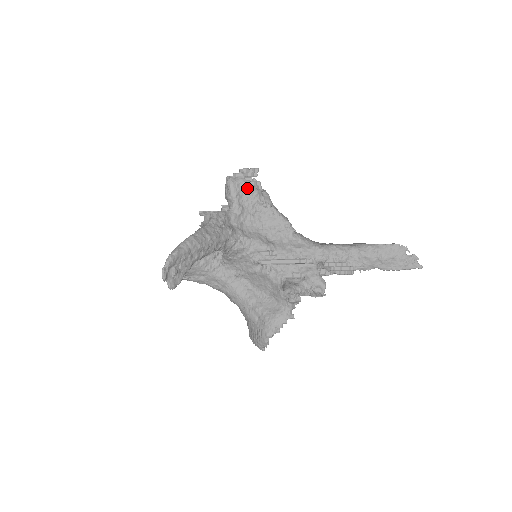
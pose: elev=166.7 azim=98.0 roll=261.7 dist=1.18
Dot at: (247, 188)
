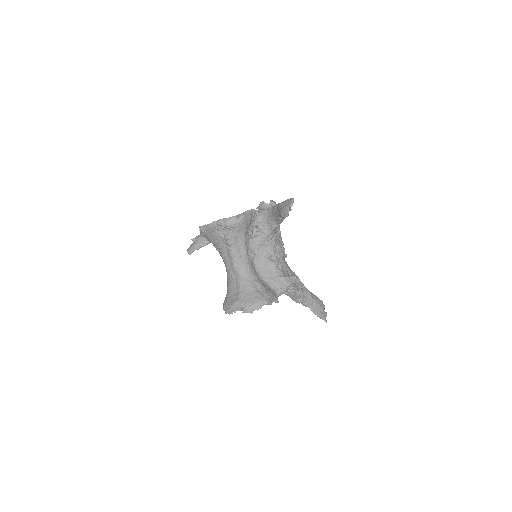
Dot at: occluded
